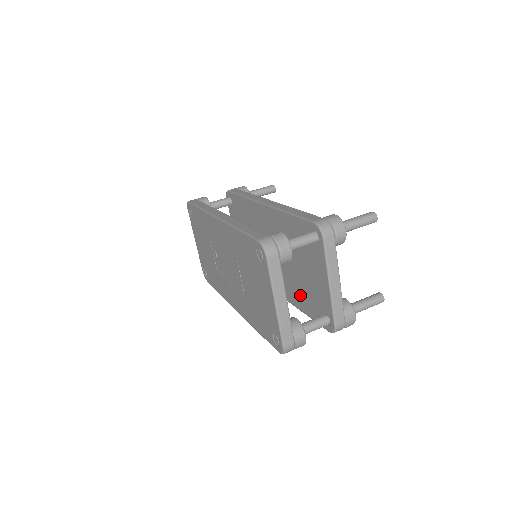
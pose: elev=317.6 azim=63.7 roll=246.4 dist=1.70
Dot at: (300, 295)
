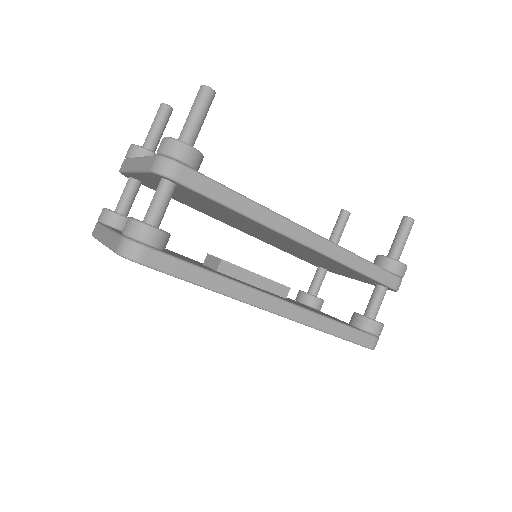
Dot at: occluded
